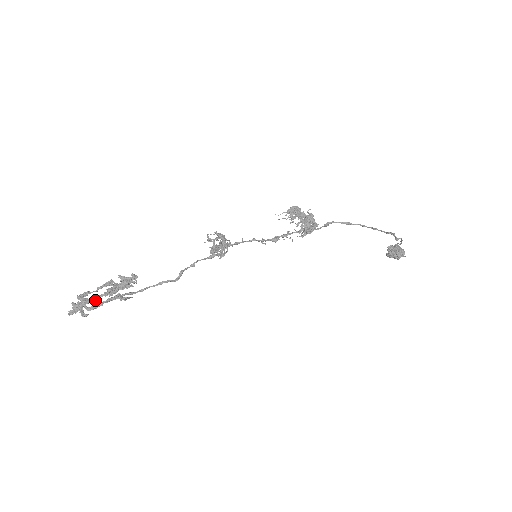
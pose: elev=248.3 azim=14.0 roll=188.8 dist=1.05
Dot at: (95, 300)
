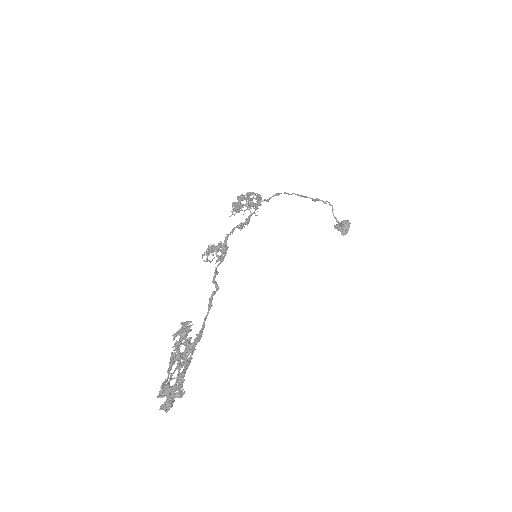
Dot at: (177, 382)
